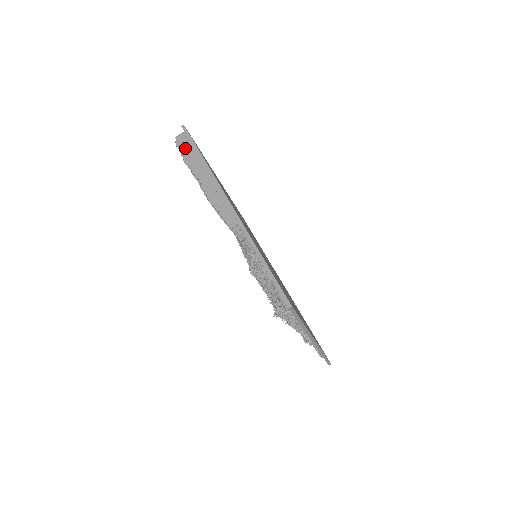
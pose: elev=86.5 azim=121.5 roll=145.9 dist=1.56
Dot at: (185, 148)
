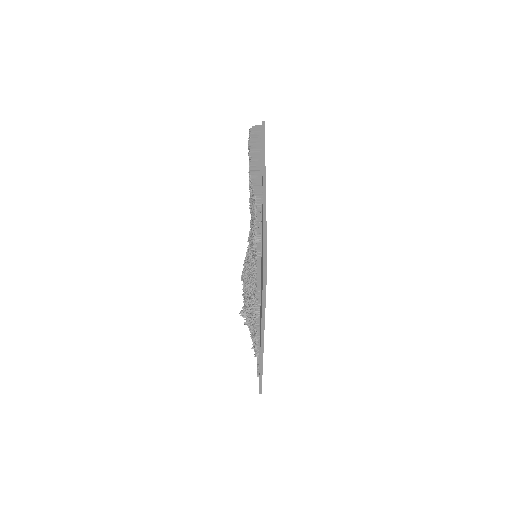
Dot at: (255, 135)
